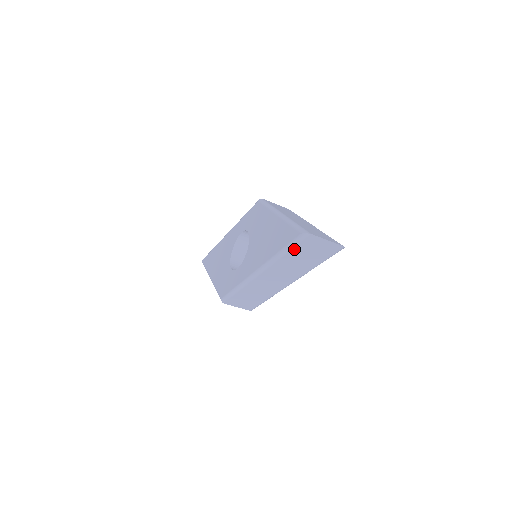
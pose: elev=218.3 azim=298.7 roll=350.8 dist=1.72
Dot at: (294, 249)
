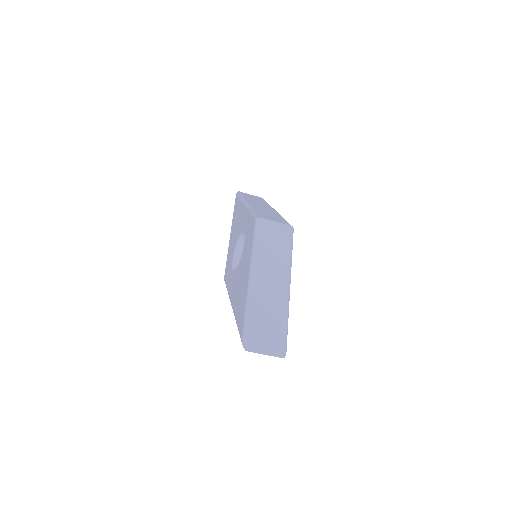
Dot at: occluded
